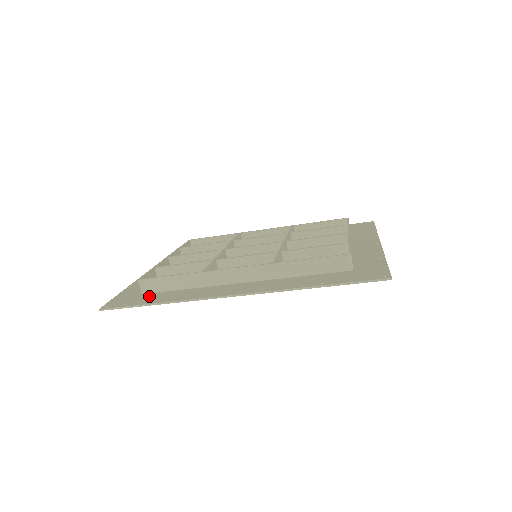
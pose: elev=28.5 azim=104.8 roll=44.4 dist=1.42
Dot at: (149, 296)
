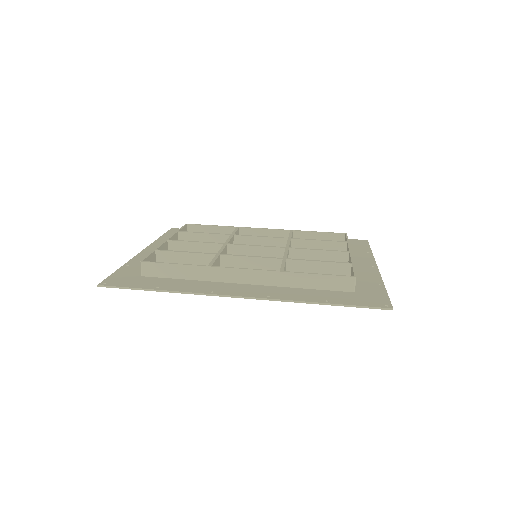
Dot at: (150, 280)
